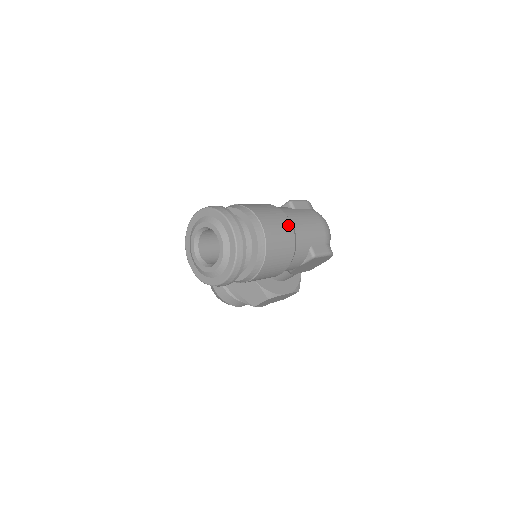
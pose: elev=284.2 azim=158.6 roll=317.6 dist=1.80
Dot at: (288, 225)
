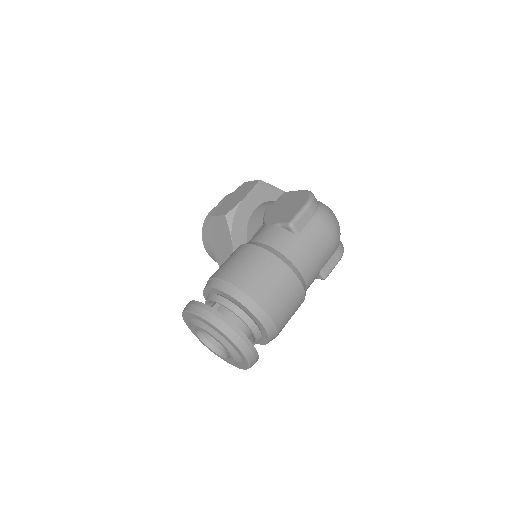
Dot at: (296, 284)
